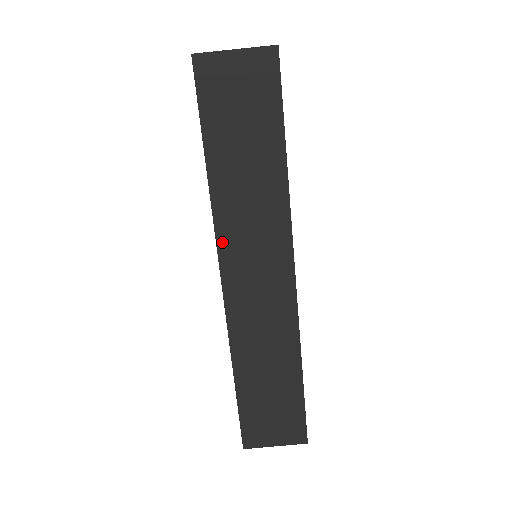
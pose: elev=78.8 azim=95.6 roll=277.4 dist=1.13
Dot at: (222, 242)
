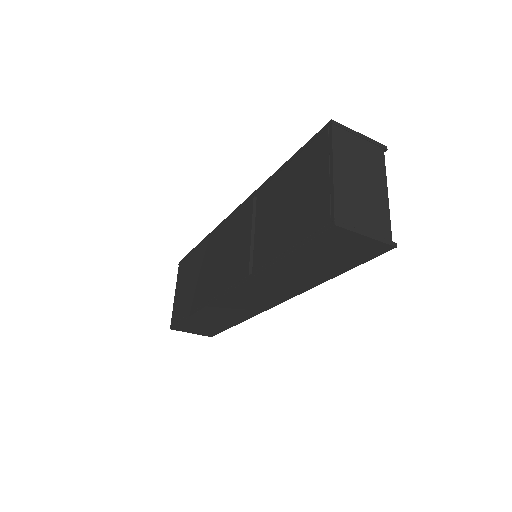
Dot at: (247, 284)
